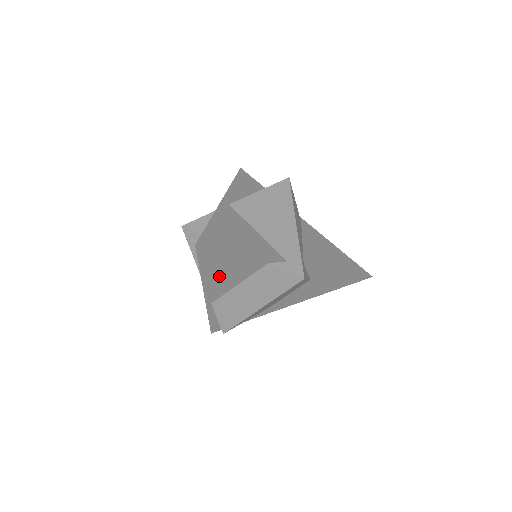
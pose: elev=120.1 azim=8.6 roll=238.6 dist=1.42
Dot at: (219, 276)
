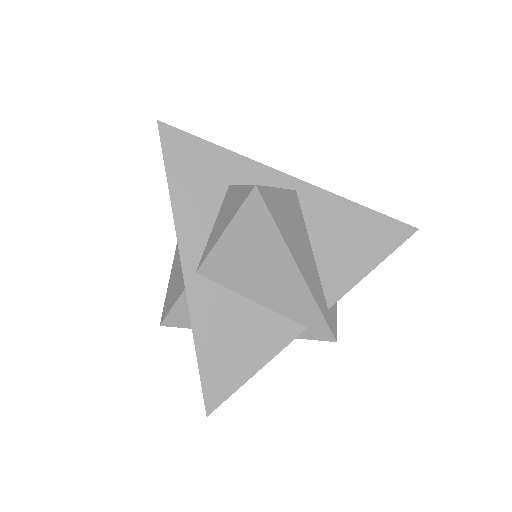
Dot at: occluded
